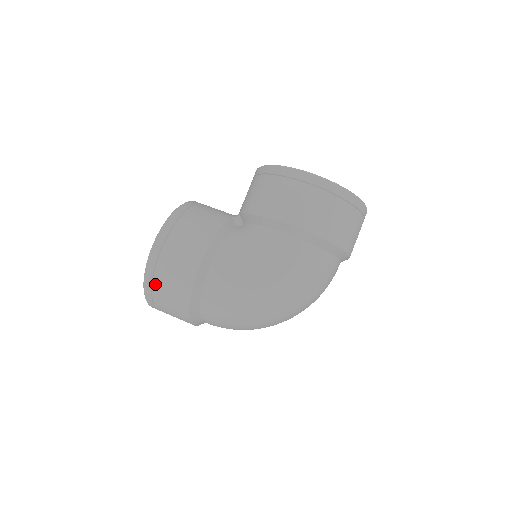
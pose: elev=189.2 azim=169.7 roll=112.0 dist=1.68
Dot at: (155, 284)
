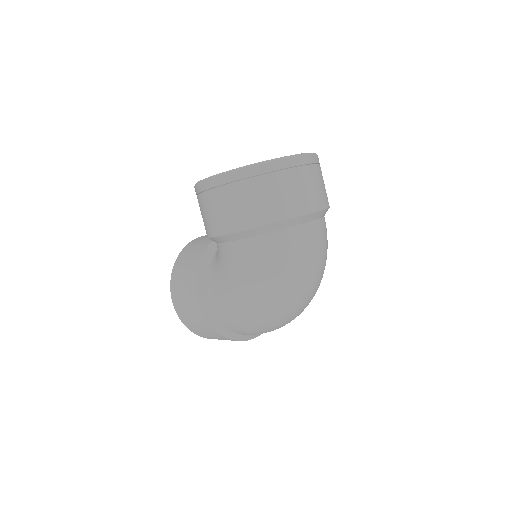
Dot at: (194, 329)
